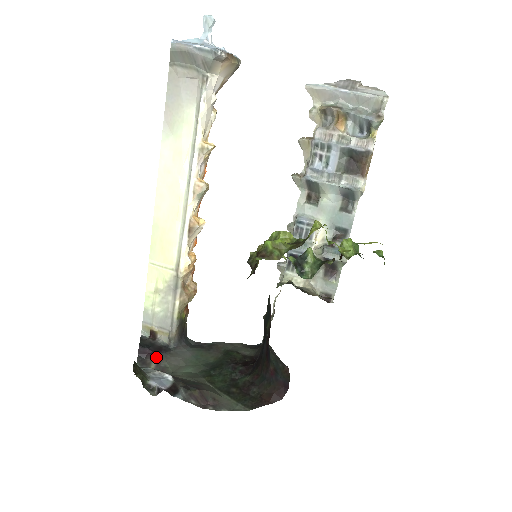
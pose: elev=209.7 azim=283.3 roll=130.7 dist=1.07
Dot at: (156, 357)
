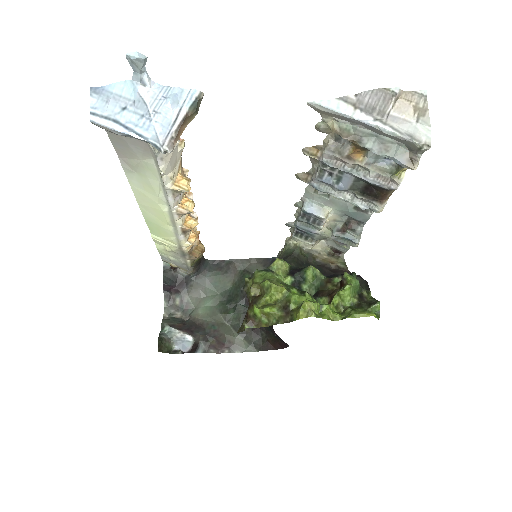
Dot at: (179, 292)
